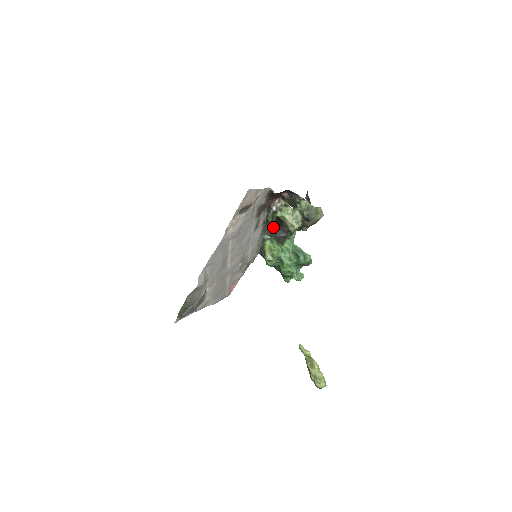
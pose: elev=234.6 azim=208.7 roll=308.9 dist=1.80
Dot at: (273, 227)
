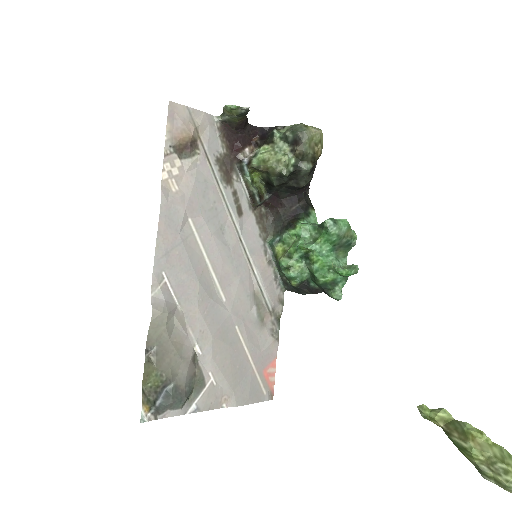
Dot at: (275, 218)
